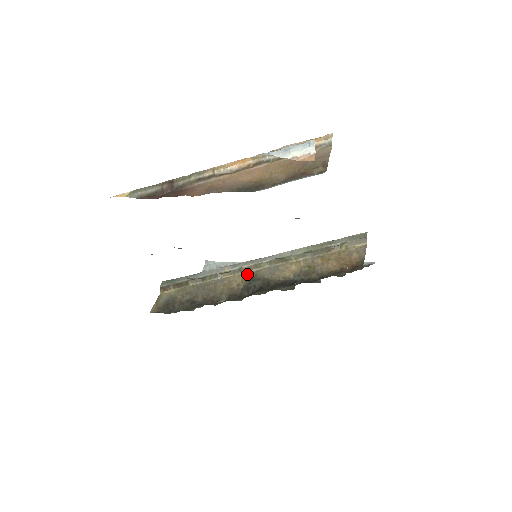
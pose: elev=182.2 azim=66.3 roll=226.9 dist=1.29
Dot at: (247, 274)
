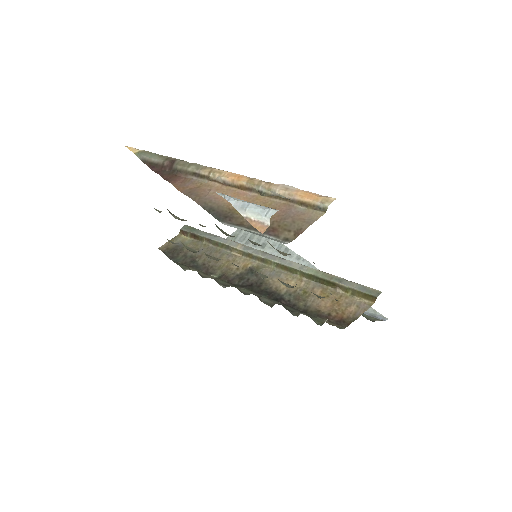
Dot at: (252, 263)
